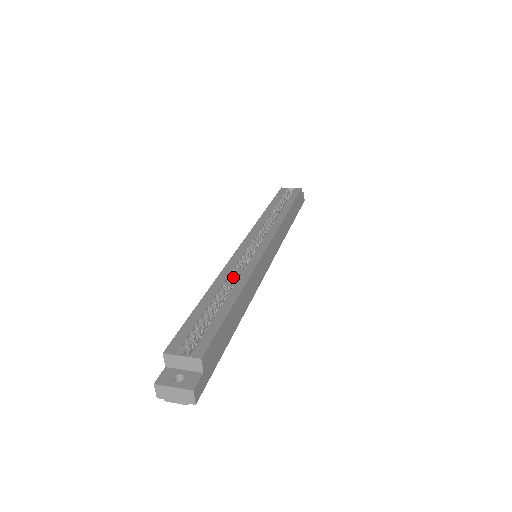
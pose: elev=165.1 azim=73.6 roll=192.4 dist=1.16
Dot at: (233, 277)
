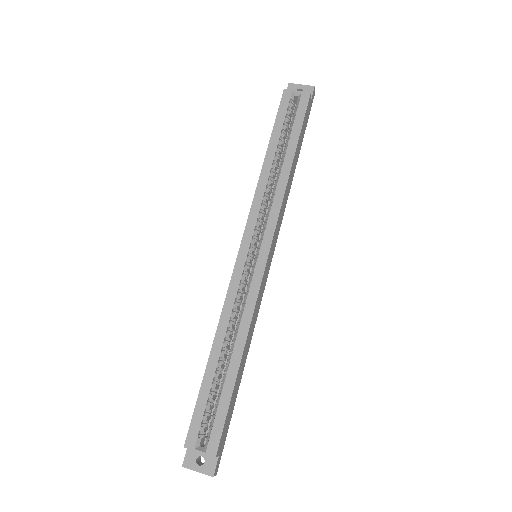
Dot at: (234, 318)
